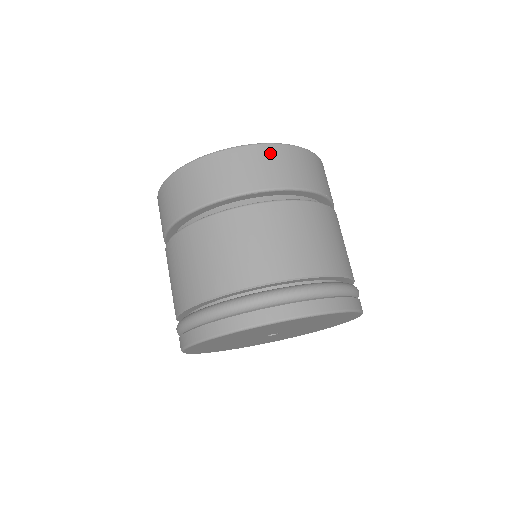
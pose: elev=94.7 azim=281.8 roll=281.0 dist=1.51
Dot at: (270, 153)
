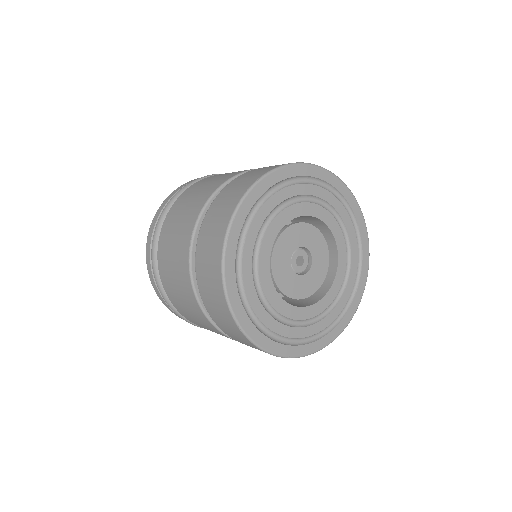
Dot at: occluded
